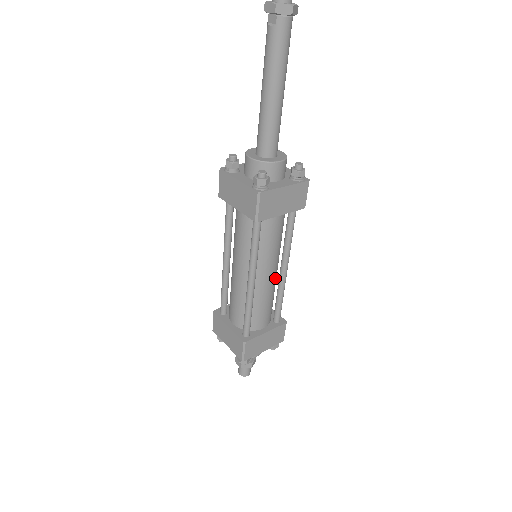
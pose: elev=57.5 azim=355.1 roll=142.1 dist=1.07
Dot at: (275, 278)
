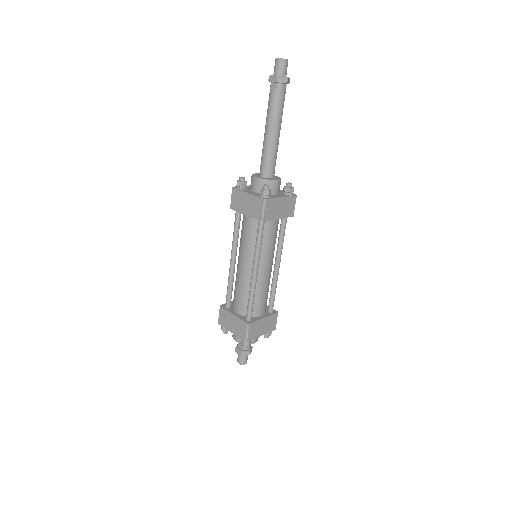
Dot at: occluded
